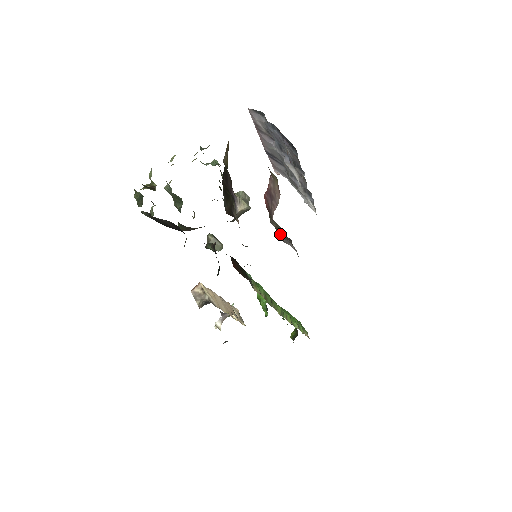
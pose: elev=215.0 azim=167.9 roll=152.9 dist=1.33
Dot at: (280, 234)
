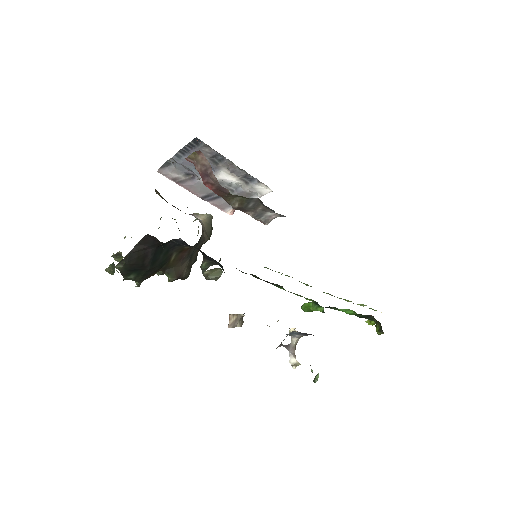
Dot at: (252, 215)
